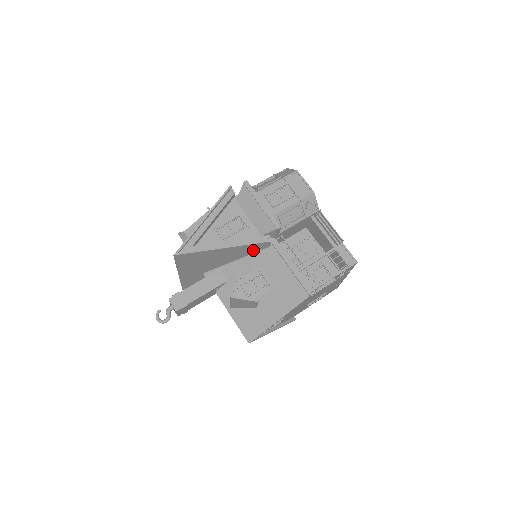
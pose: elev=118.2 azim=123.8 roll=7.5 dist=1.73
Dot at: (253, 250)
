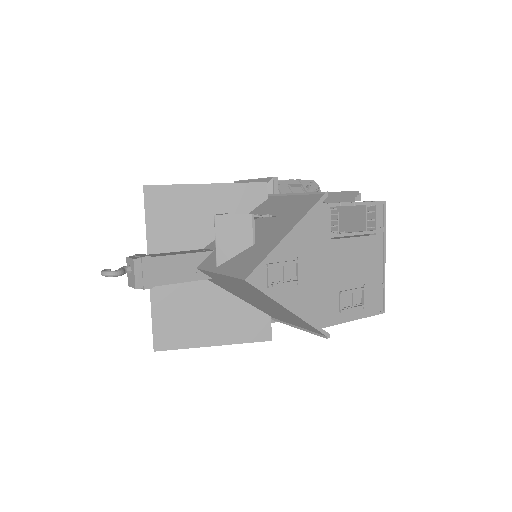
Dot at: (246, 204)
